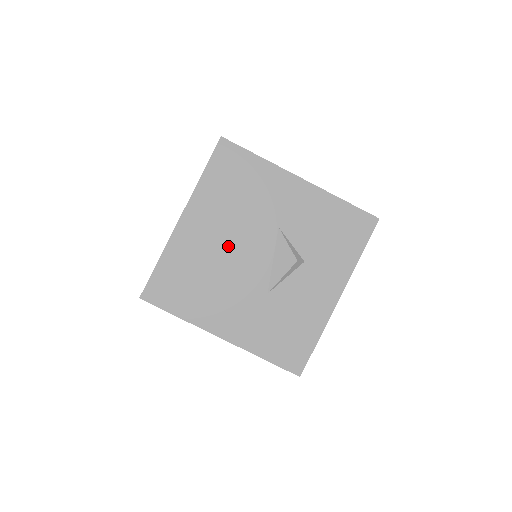
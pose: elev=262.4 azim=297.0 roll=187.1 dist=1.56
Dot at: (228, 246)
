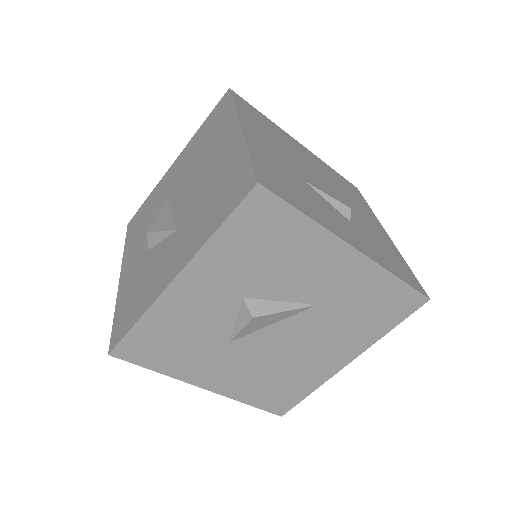
Dot at: (310, 165)
